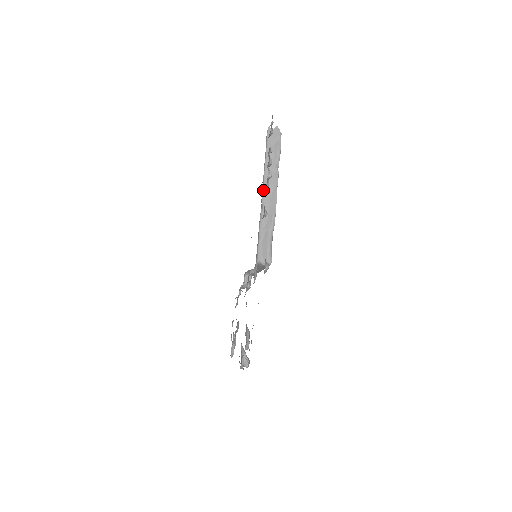
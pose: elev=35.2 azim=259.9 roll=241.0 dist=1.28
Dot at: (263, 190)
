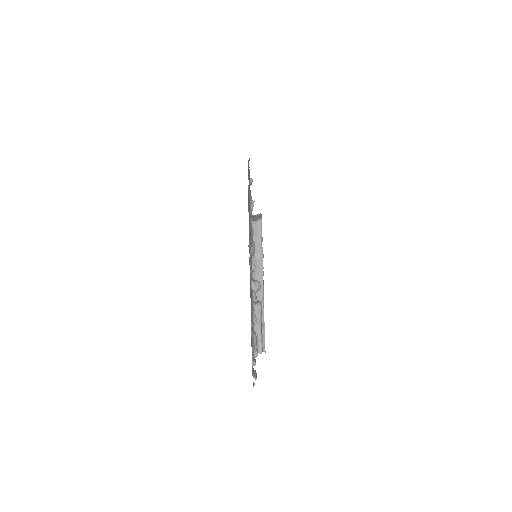
Dot at: (252, 217)
